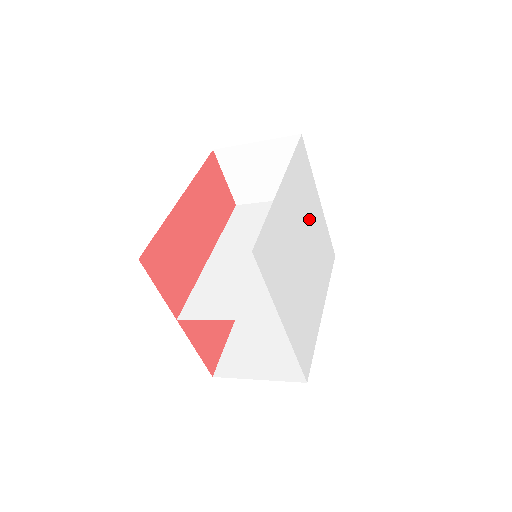
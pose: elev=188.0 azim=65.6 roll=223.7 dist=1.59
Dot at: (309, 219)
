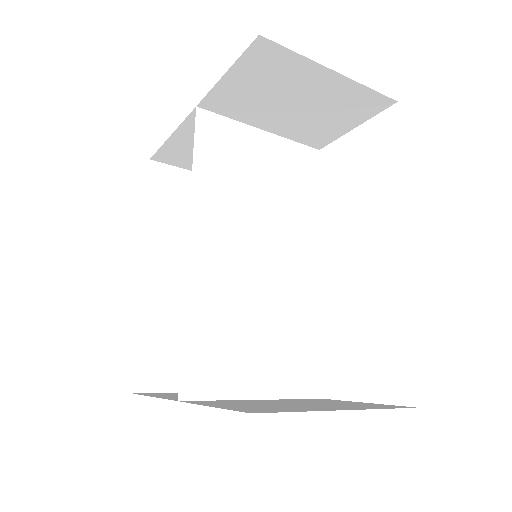
Dot at: occluded
